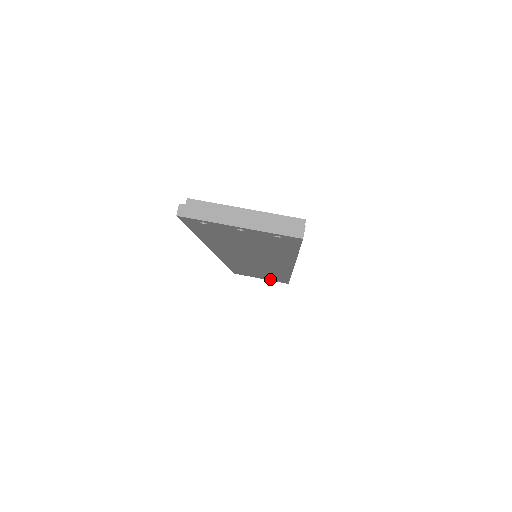
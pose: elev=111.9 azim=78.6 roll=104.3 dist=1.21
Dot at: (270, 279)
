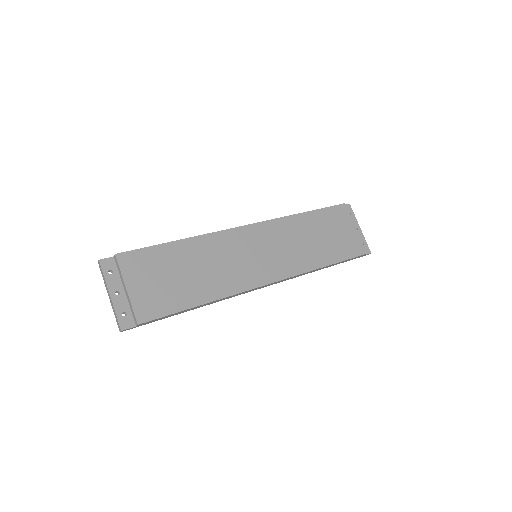
Dot at: occluded
